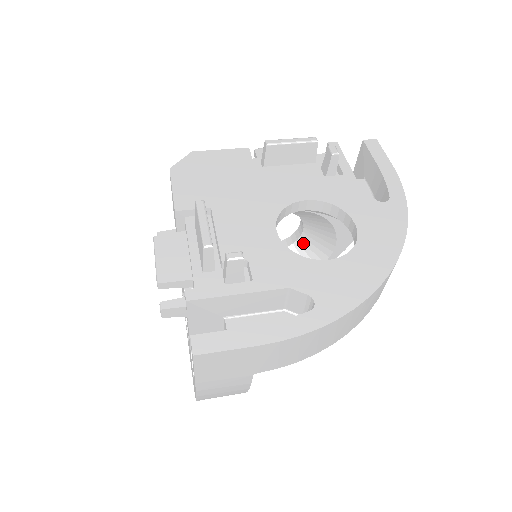
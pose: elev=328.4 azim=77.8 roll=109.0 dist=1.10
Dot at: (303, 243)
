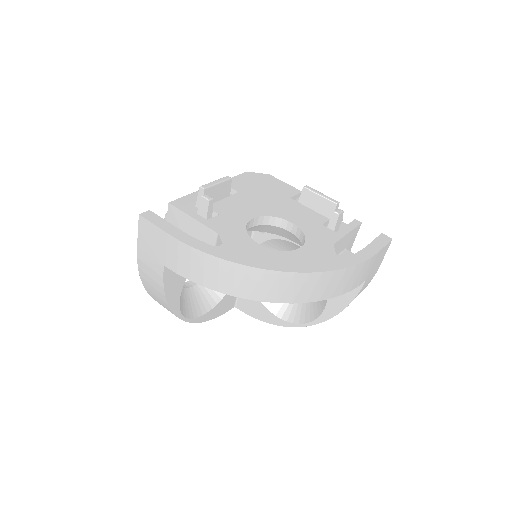
Dot at: occluded
